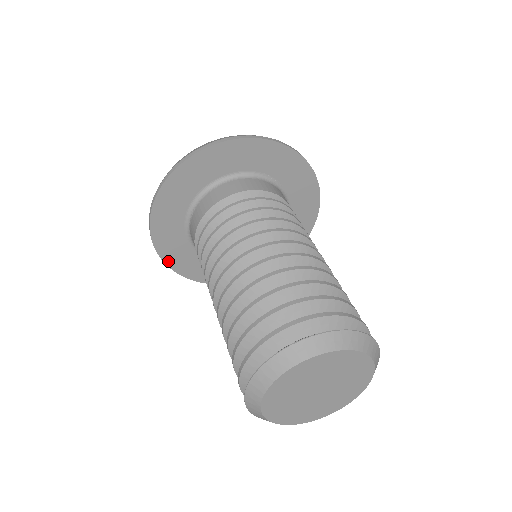
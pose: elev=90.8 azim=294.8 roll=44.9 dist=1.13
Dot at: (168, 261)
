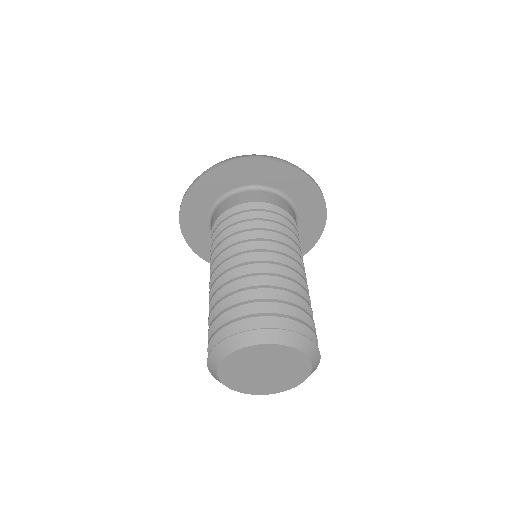
Dot at: (191, 244)
